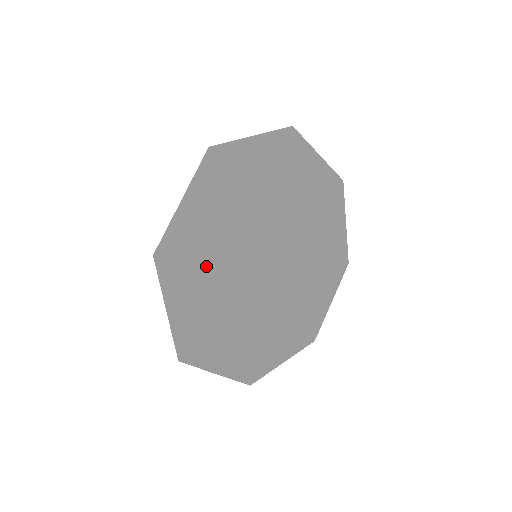
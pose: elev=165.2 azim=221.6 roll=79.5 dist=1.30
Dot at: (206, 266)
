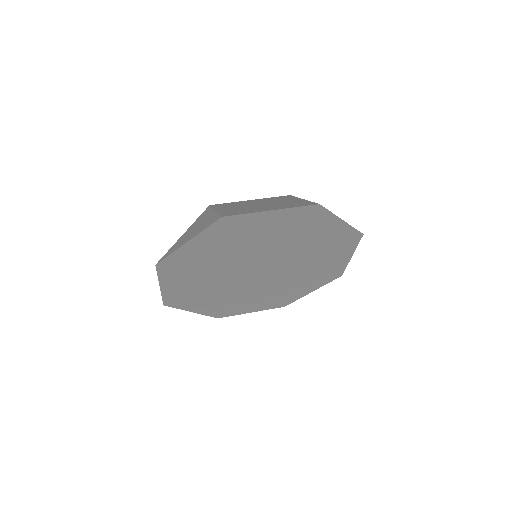
Dot at: (204, 294)
